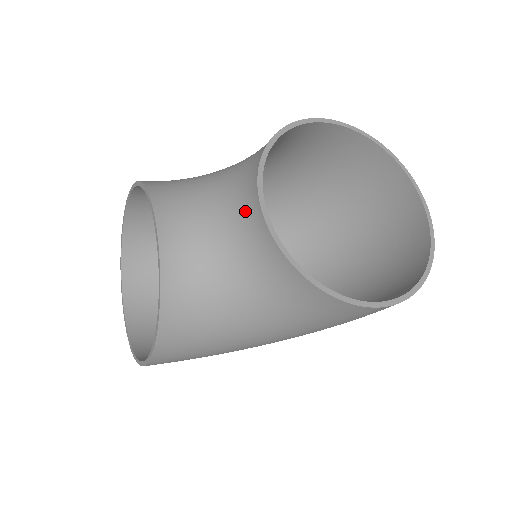
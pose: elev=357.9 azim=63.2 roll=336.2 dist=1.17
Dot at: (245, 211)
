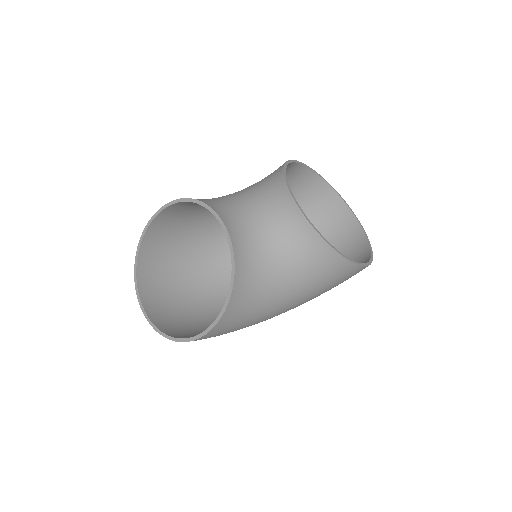
Dot at: (281, 209)
